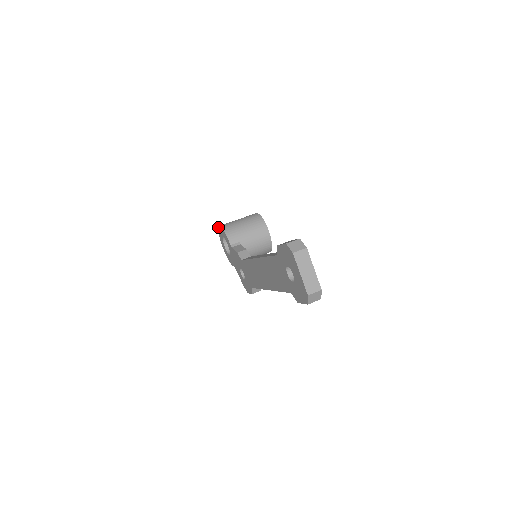
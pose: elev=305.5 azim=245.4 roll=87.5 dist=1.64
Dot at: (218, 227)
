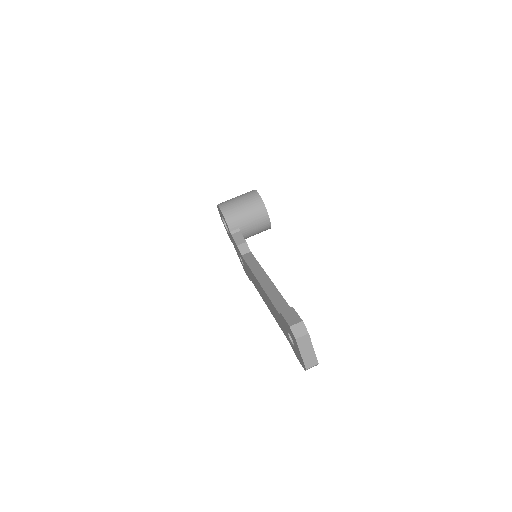
Dot at: occluded
